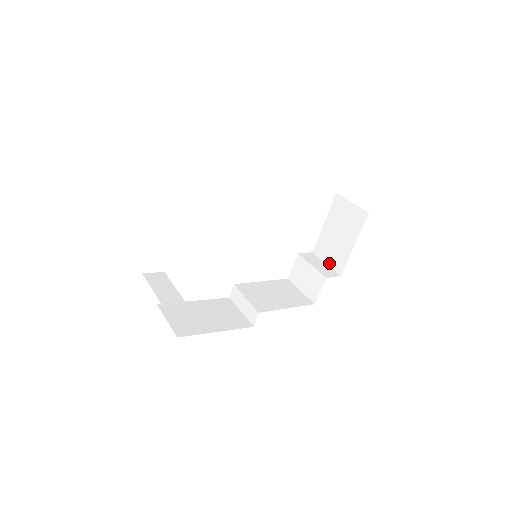
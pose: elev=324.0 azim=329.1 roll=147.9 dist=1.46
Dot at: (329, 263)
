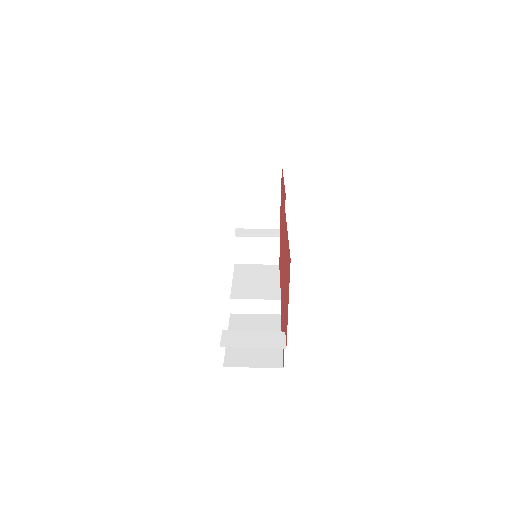
Dot at: (261, 226)
